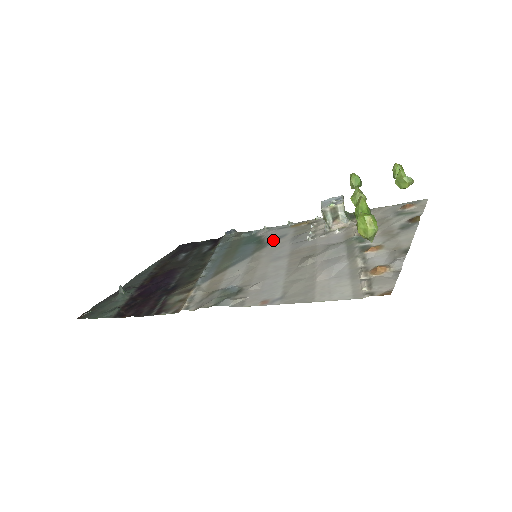
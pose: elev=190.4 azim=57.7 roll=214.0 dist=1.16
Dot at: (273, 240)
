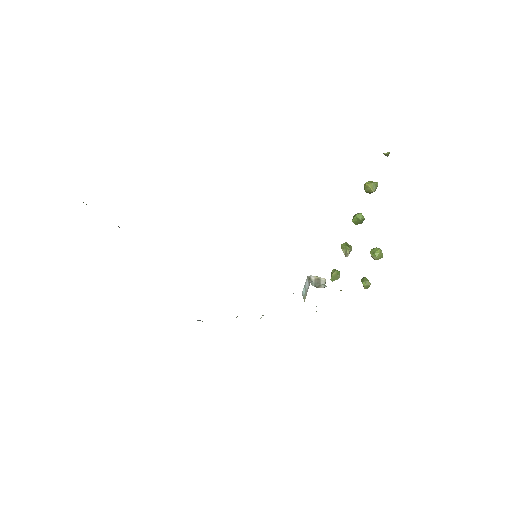
Dot at: occluded
